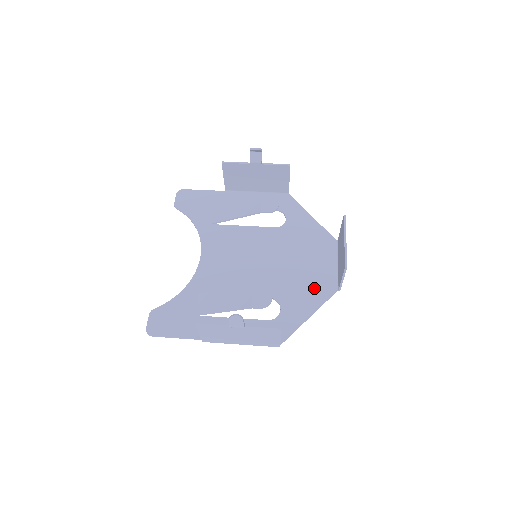
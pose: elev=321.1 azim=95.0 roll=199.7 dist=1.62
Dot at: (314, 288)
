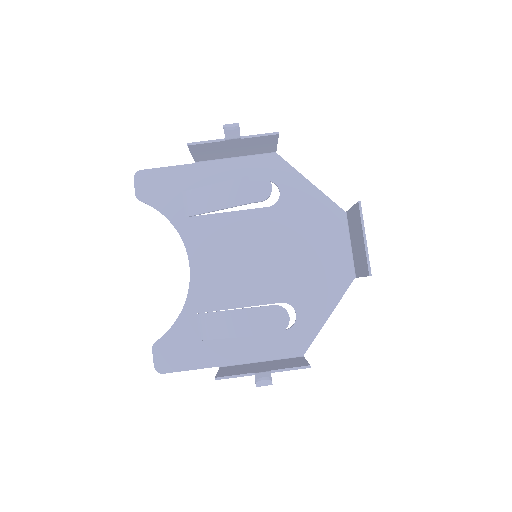
Dot at: (328, 281)
